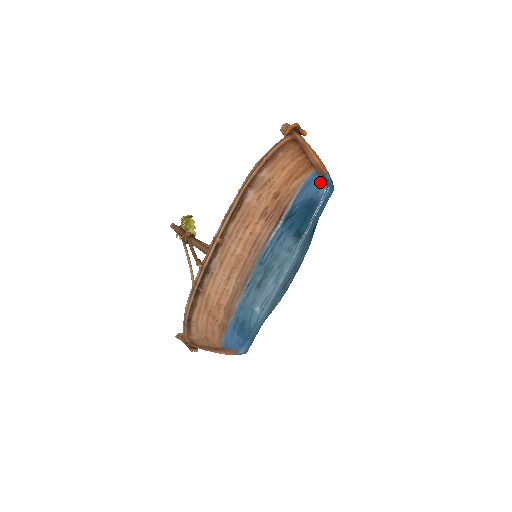
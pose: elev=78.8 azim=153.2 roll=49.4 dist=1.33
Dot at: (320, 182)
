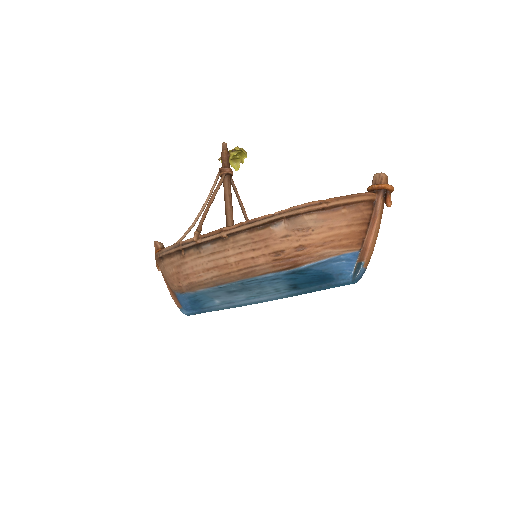
Dot at: (352, 267)
